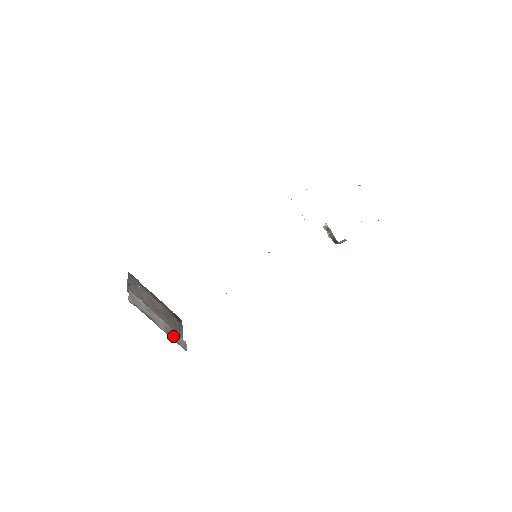
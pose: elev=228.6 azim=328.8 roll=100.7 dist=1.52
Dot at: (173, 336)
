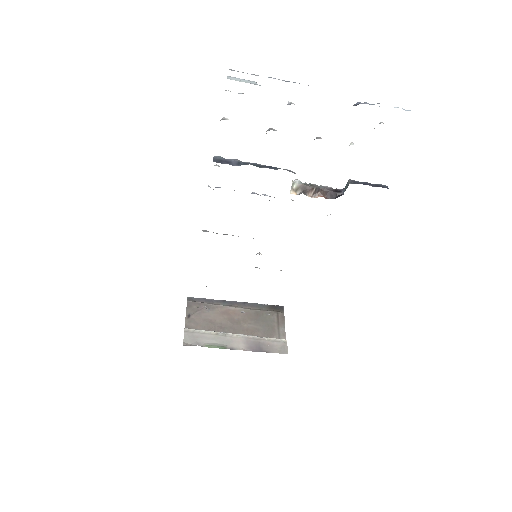
Dot at: (262, 346)
